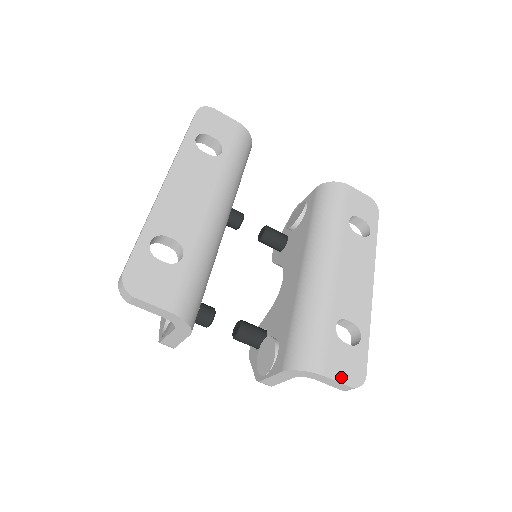
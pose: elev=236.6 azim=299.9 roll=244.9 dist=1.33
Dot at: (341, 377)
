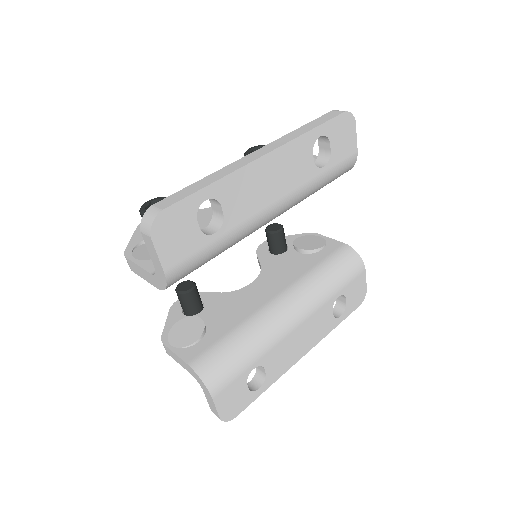
Dot at: (221, 407)
